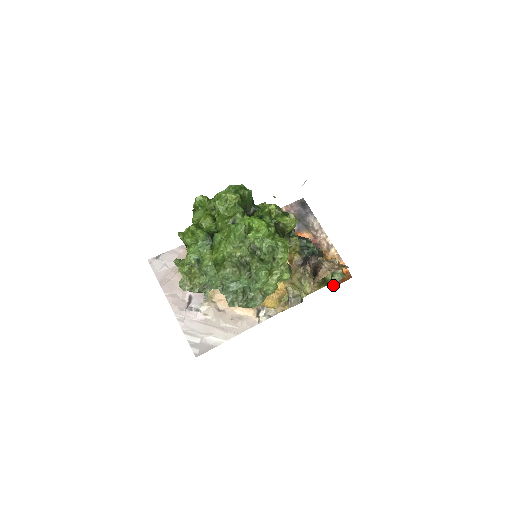
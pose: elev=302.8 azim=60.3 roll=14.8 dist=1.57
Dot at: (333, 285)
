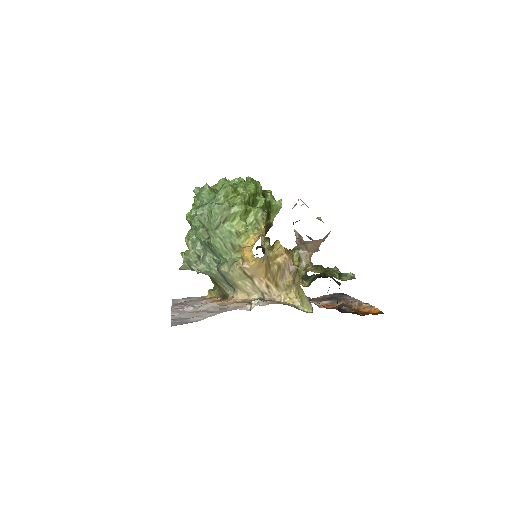
Dot at: (357, 314)
